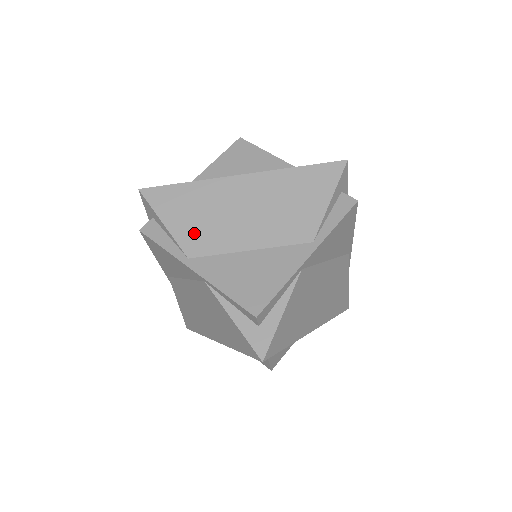
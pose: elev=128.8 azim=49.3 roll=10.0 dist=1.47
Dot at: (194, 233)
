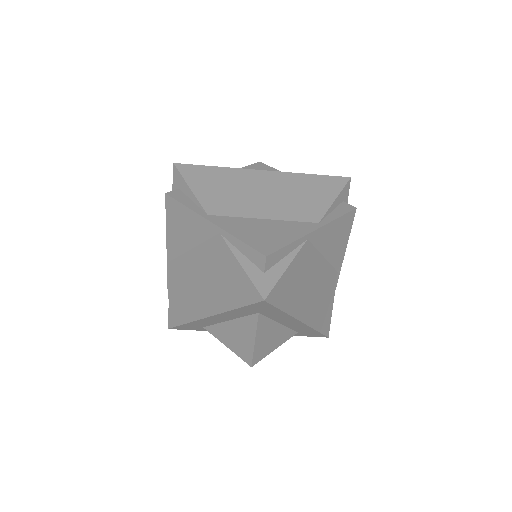
Dot at: (216, 199)
